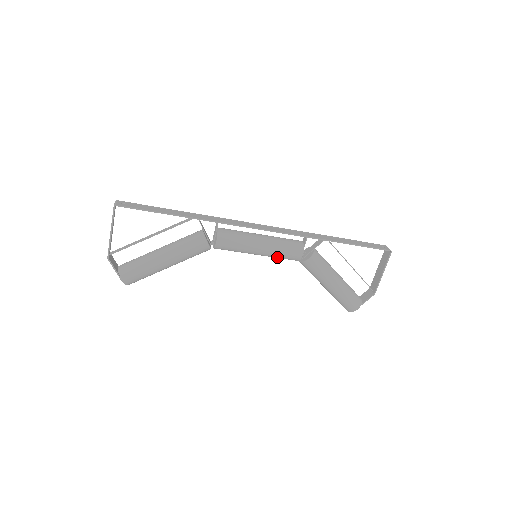
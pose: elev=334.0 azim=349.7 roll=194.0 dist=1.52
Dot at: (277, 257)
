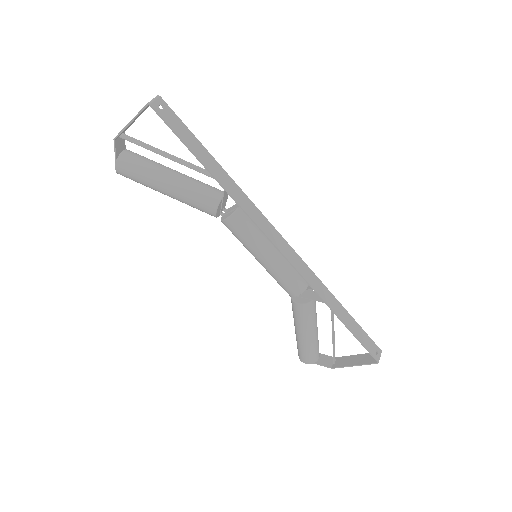
Dot at: (272, 276)
